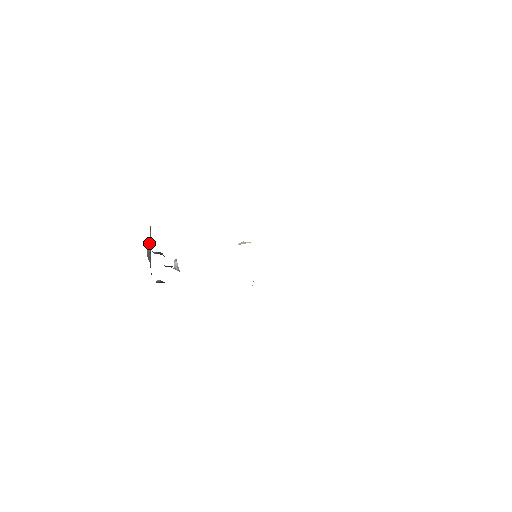
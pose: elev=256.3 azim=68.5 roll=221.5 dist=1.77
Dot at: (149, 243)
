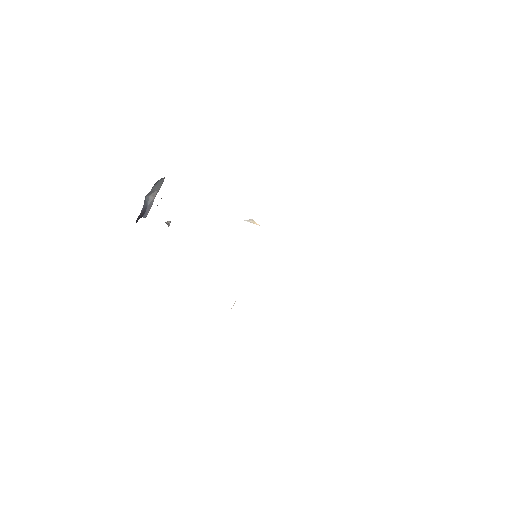
Dot at: (153, 195)
